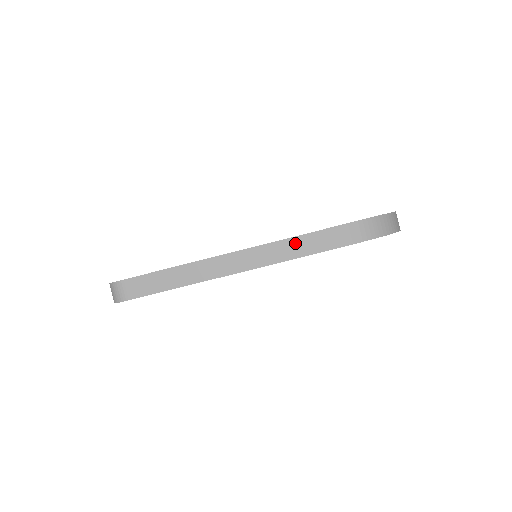
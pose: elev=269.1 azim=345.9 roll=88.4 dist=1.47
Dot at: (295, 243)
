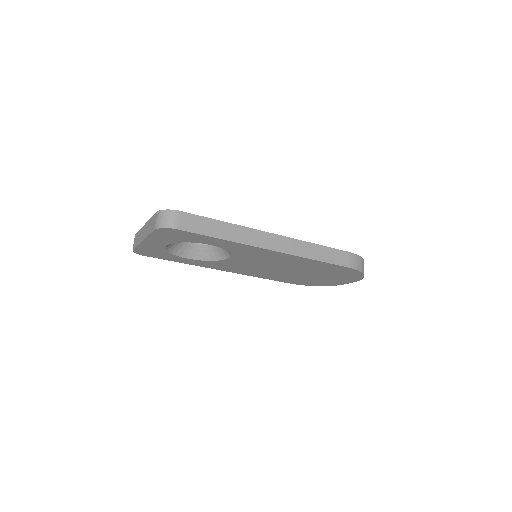
Dot at: (313, 248)
